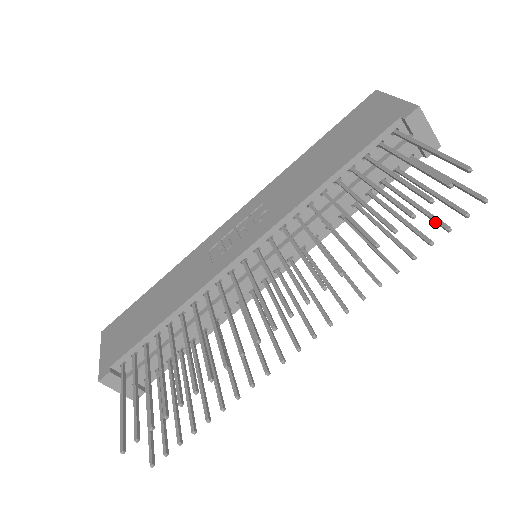
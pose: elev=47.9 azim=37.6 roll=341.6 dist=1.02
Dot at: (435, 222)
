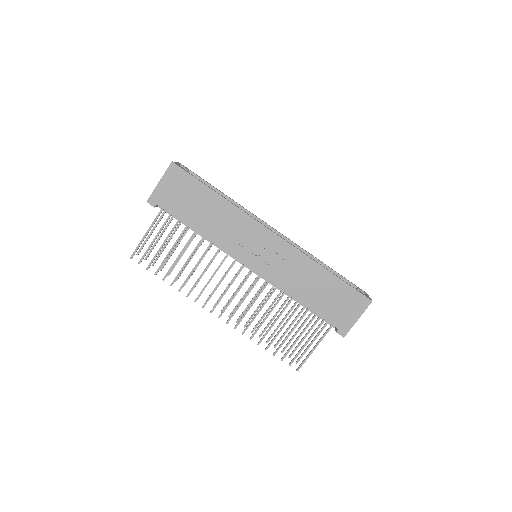
Dot at: (286, 345)
